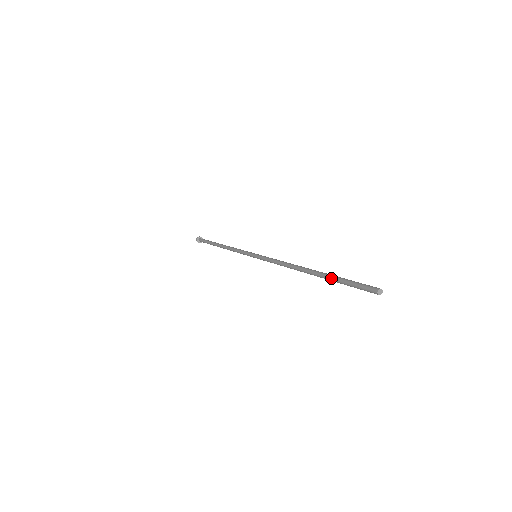
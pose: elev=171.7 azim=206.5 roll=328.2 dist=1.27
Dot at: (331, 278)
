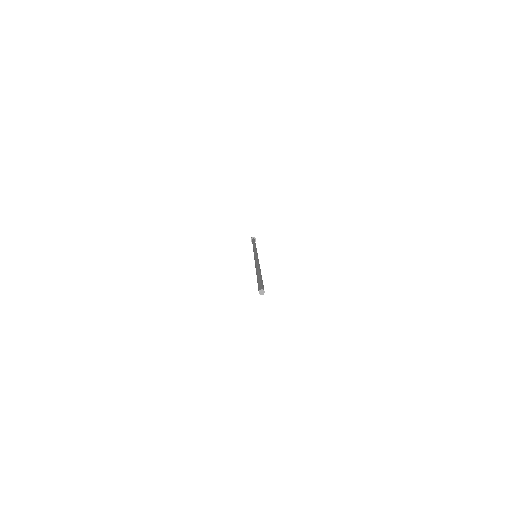
Dot at: (257, 278)
